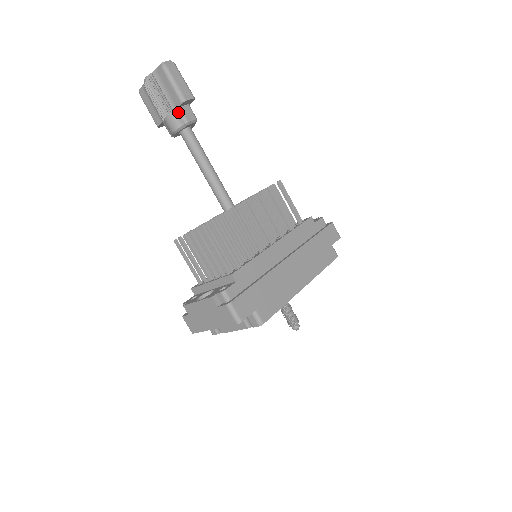
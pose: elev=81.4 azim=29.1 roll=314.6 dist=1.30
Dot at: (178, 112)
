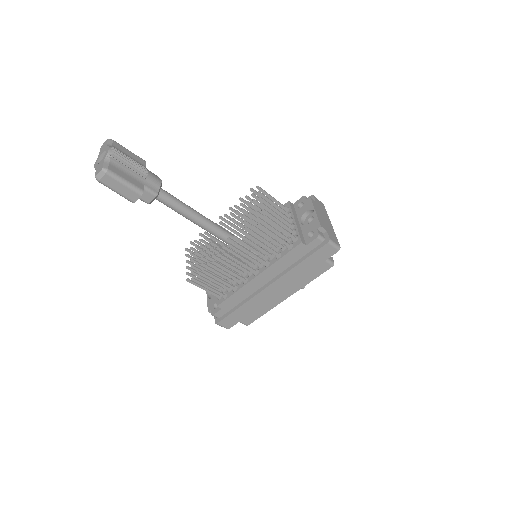
Dot at: occluded
